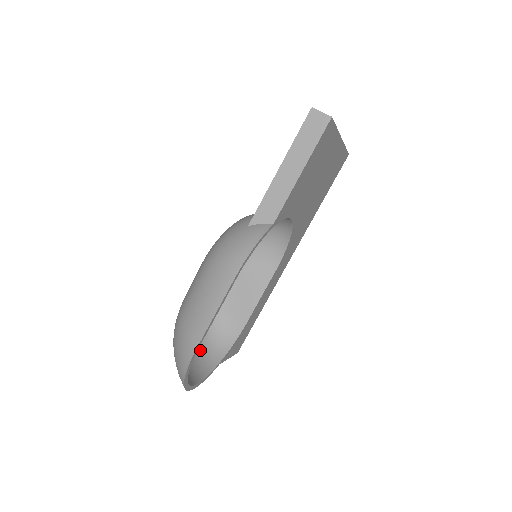
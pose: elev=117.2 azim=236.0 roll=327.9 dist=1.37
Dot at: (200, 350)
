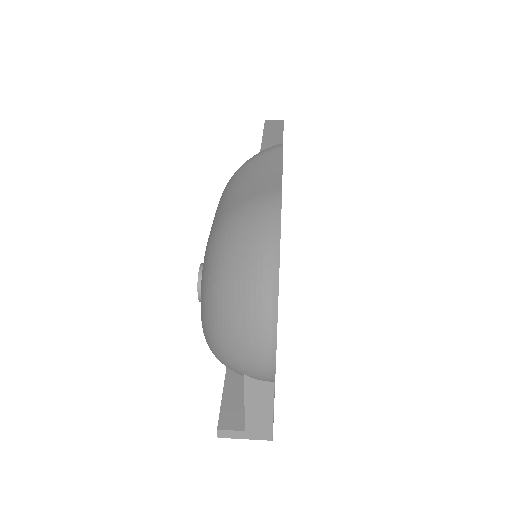
Dot at: occluded
